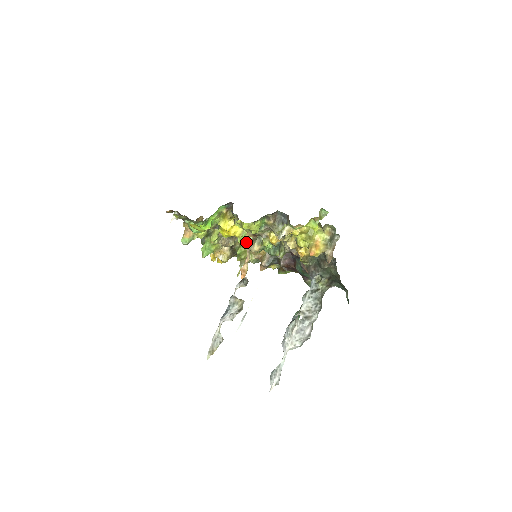
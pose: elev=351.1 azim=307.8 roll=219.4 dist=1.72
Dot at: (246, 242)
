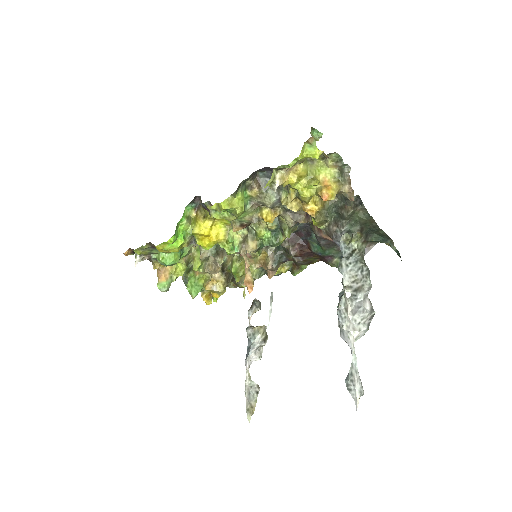
Dot at: (237, 246)
